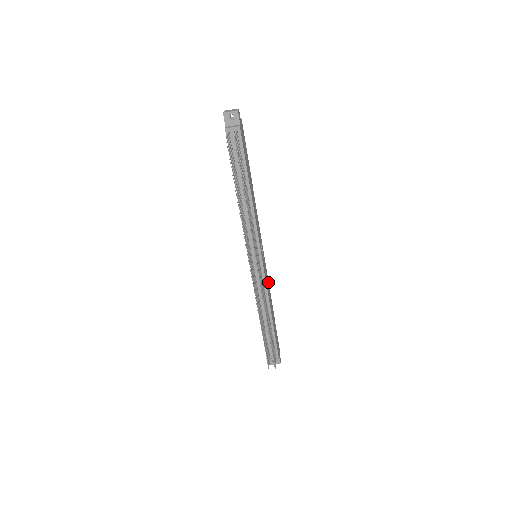
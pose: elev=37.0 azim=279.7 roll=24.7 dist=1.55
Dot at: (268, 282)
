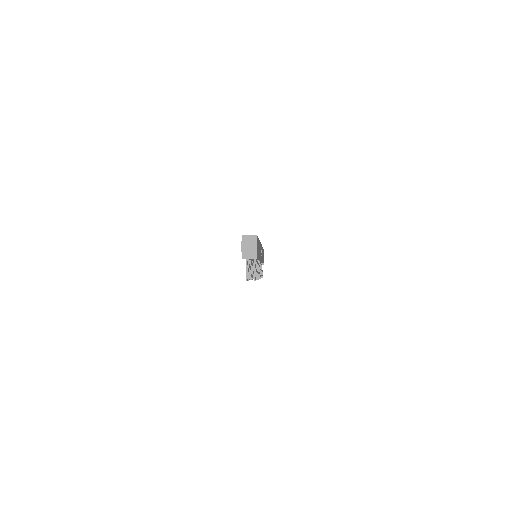
Dot at: (262, 248)
